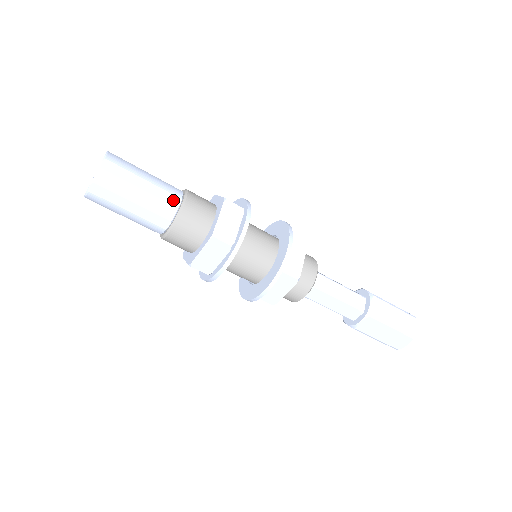
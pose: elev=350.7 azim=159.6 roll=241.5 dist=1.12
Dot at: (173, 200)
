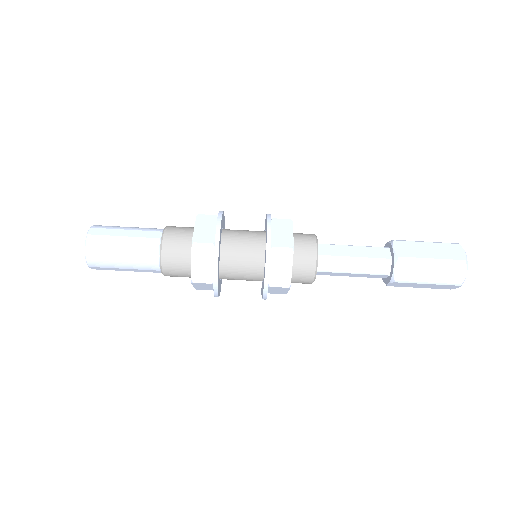
Dot at: (152, 256)
